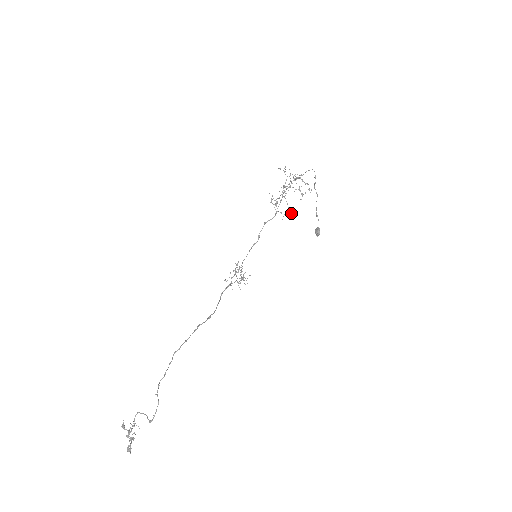
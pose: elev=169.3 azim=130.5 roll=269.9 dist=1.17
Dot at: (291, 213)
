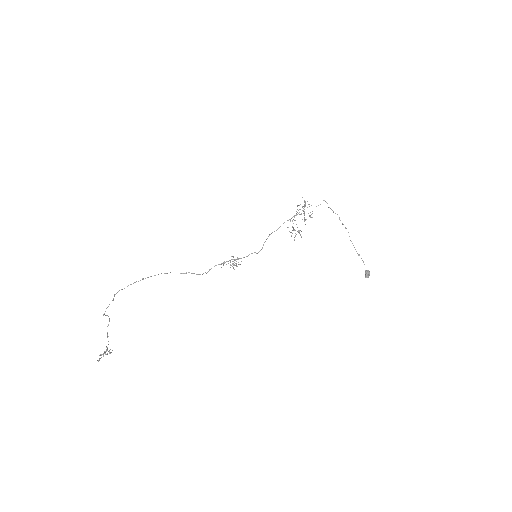
Dot at: (299, 230)
